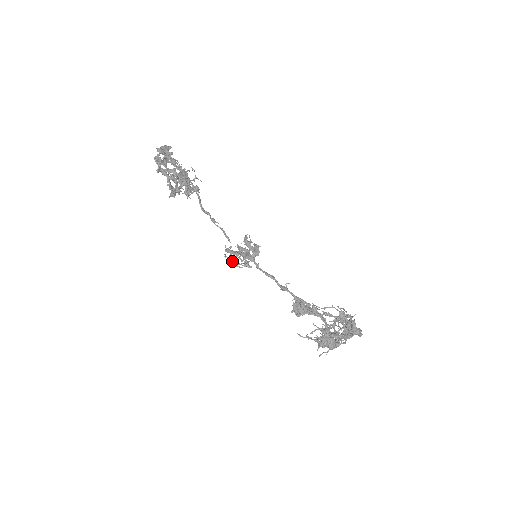
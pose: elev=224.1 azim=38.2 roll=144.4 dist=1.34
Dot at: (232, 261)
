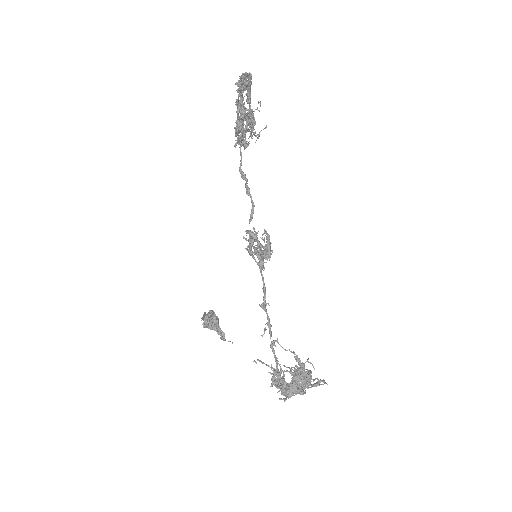
Dot at: (251, 248)
